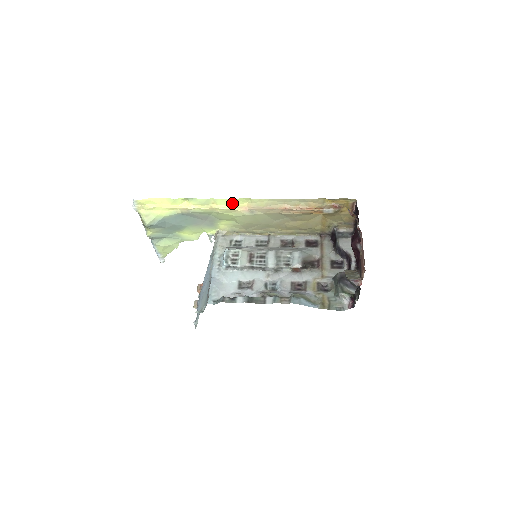
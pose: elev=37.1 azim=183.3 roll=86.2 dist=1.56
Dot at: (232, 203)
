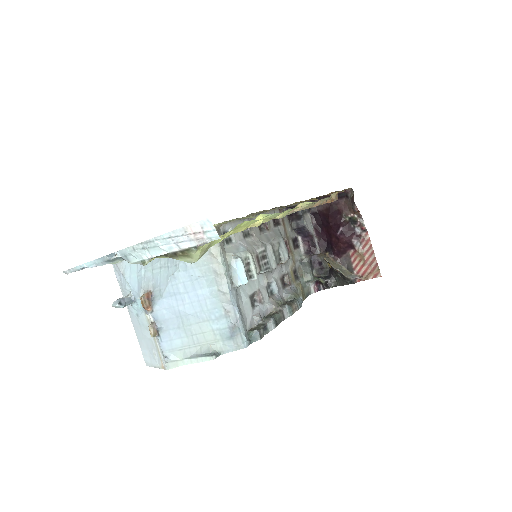
Dot at: (293, 209)
